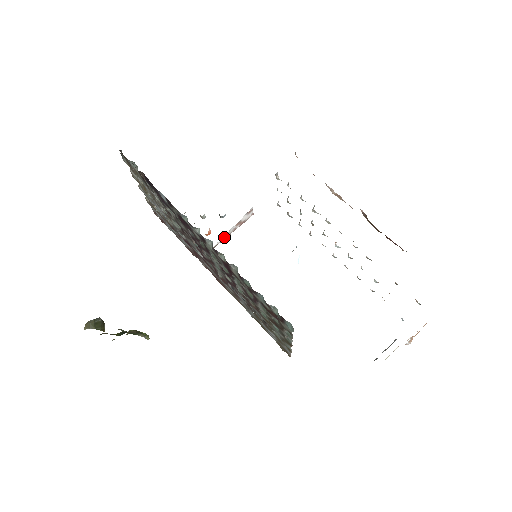
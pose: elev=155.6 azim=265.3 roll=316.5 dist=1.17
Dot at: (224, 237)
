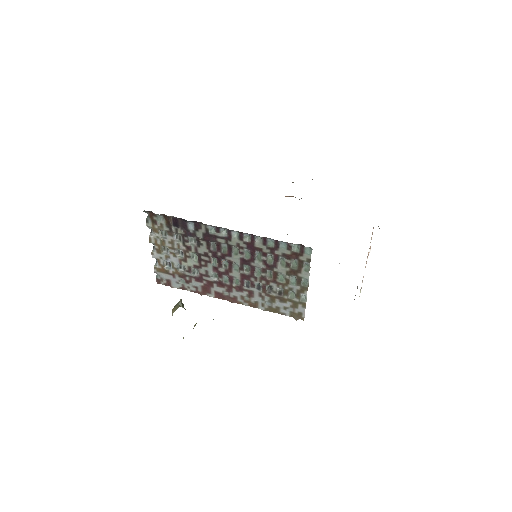
Dot at: occluded
